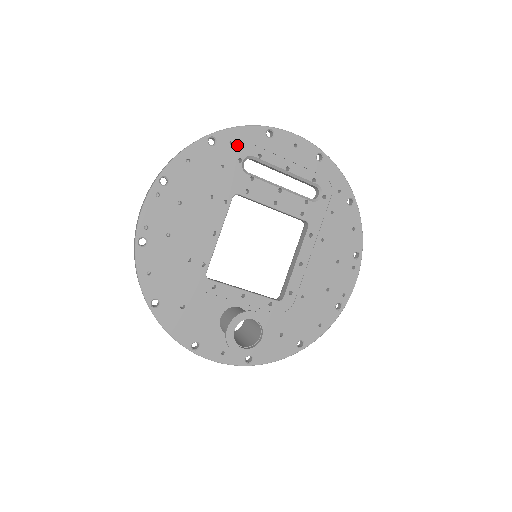
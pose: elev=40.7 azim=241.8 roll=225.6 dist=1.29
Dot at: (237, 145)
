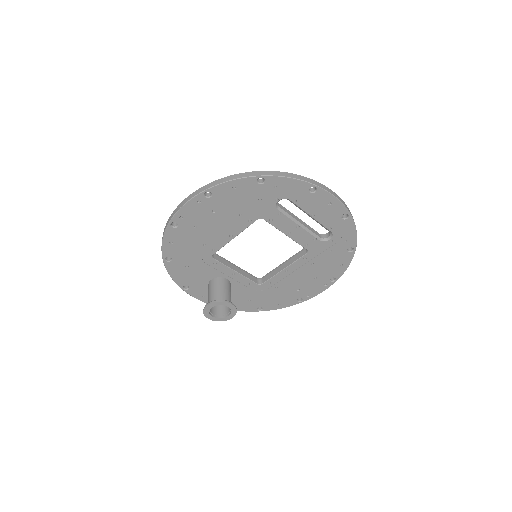
Dot at: (280, 189)
